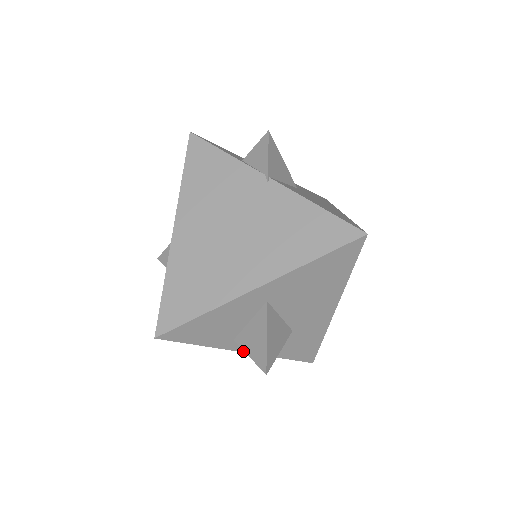
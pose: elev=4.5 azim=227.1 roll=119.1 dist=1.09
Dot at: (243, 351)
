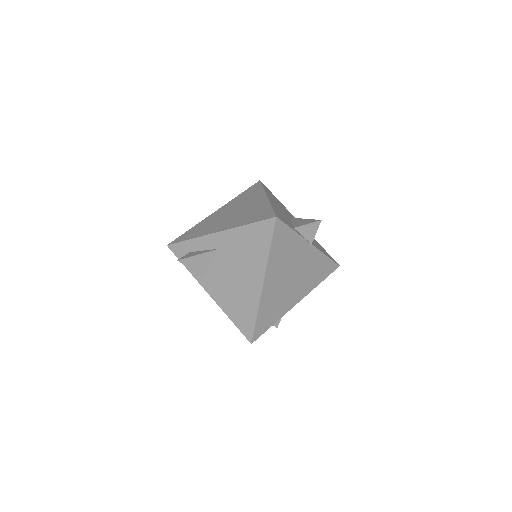
Dot at: occluded
